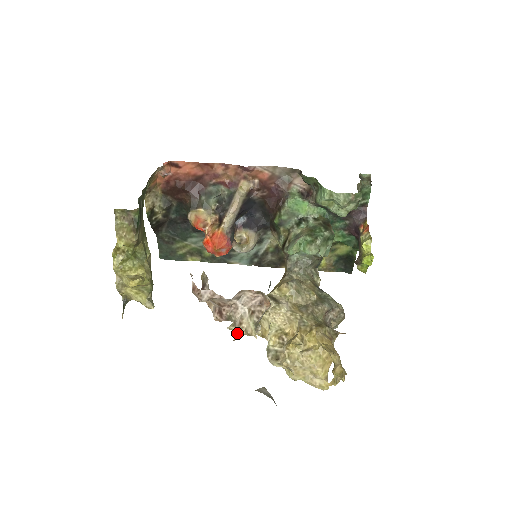
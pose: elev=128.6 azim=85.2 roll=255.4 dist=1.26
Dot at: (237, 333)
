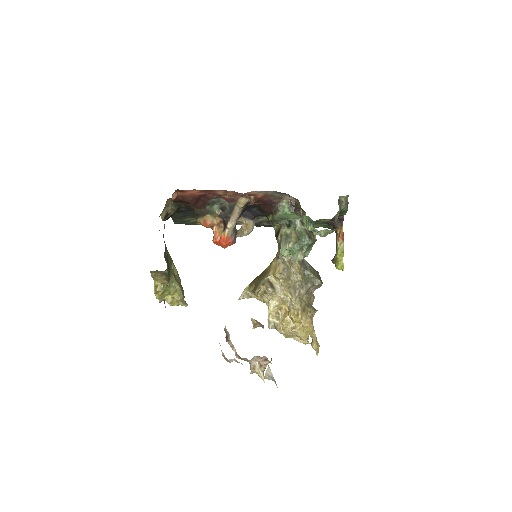
Dot at: (252, 372)
